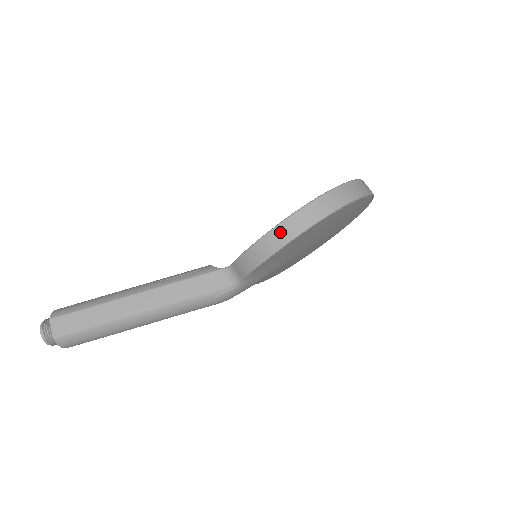
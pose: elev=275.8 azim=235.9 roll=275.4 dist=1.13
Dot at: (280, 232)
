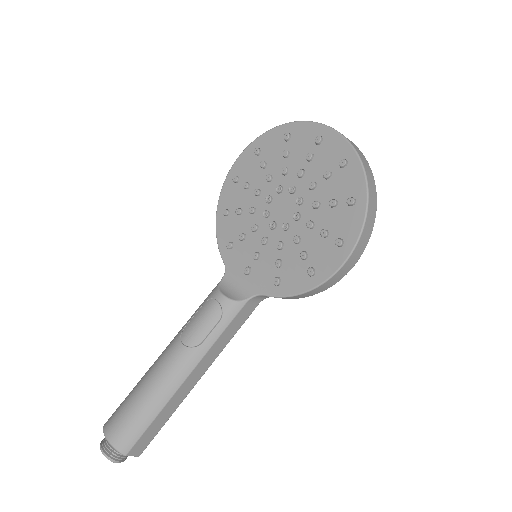
Dot at: (336, 277)
